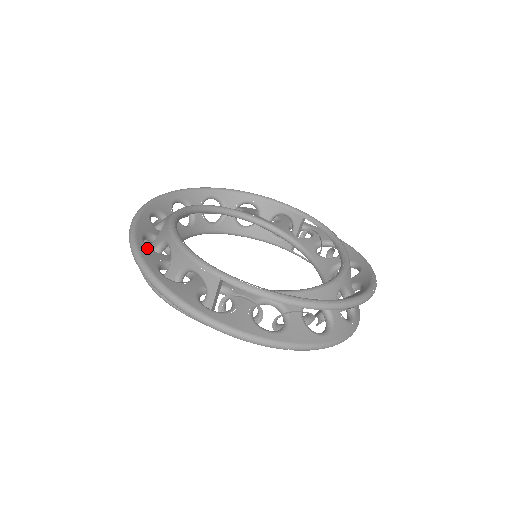
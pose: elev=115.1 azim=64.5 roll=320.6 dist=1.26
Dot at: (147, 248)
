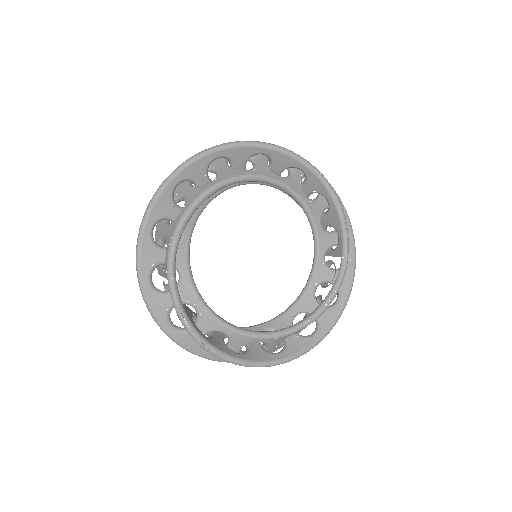
Dot at: (169, 197)
